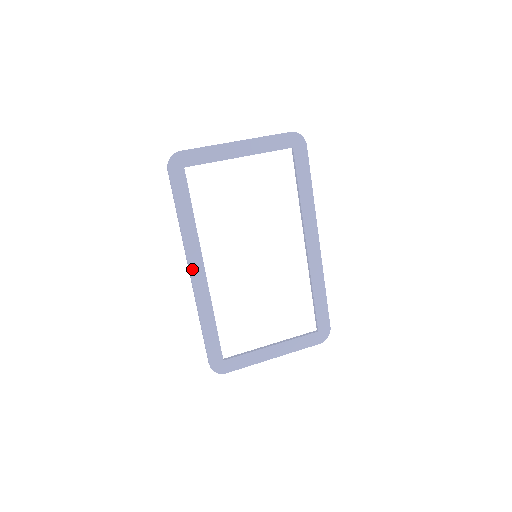
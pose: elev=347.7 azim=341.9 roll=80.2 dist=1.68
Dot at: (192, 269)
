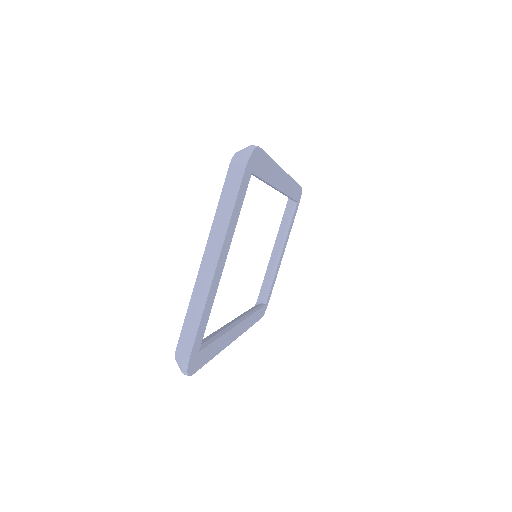
Dot at: (236, 337)
